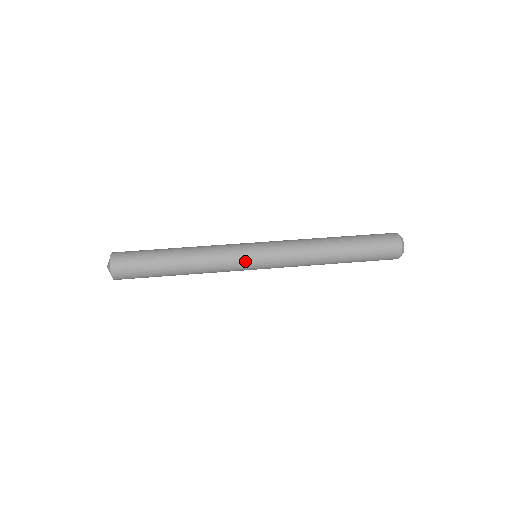
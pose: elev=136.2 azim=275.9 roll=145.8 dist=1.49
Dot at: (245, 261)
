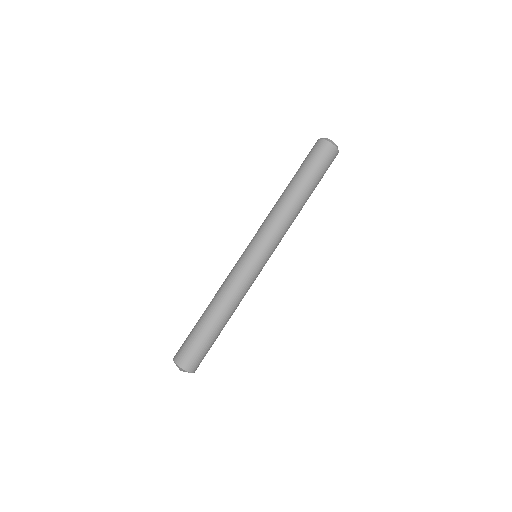
Dot at: (254, 267)
